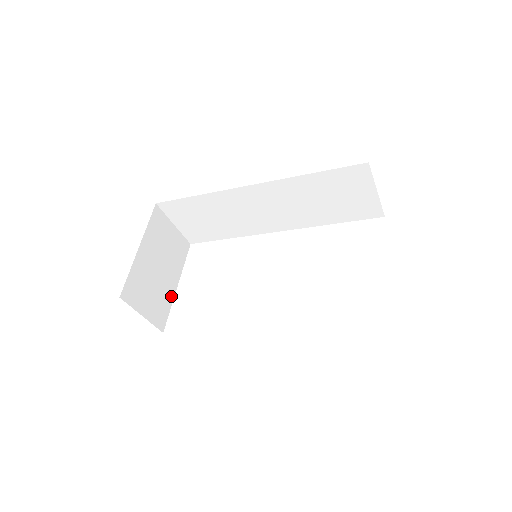
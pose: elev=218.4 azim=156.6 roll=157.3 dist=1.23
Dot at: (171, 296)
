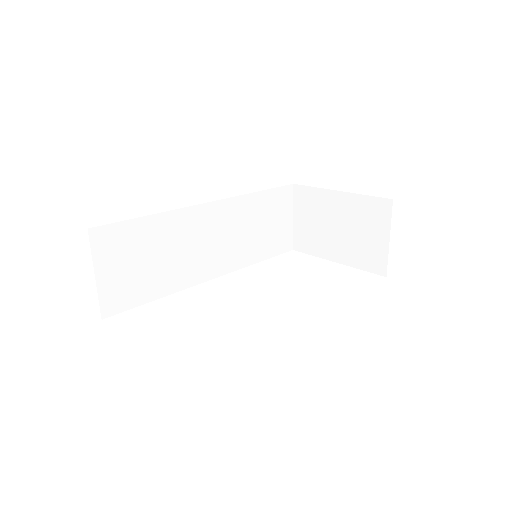
Dot at: occluded
